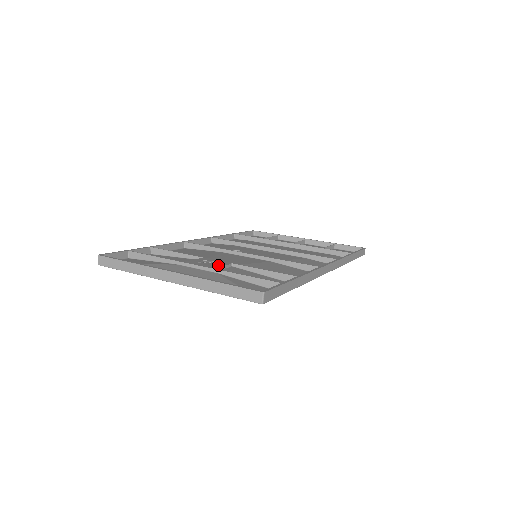
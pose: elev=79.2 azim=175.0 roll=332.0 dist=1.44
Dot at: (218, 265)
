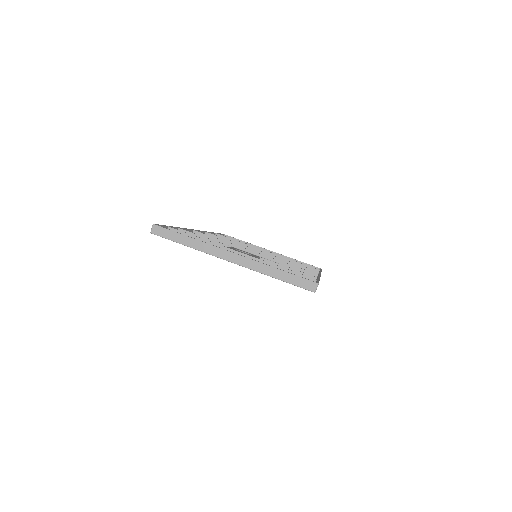
Dot at: (254, 256)
